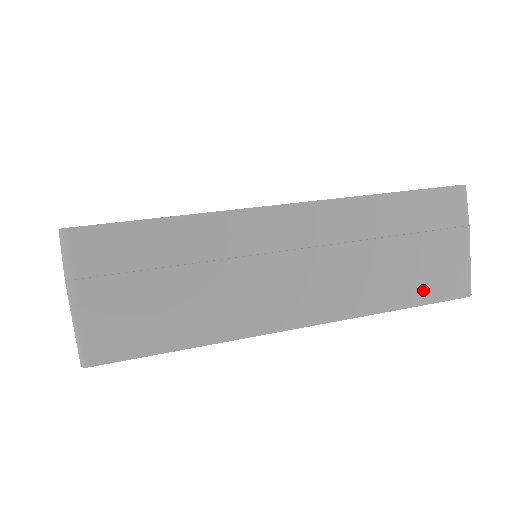
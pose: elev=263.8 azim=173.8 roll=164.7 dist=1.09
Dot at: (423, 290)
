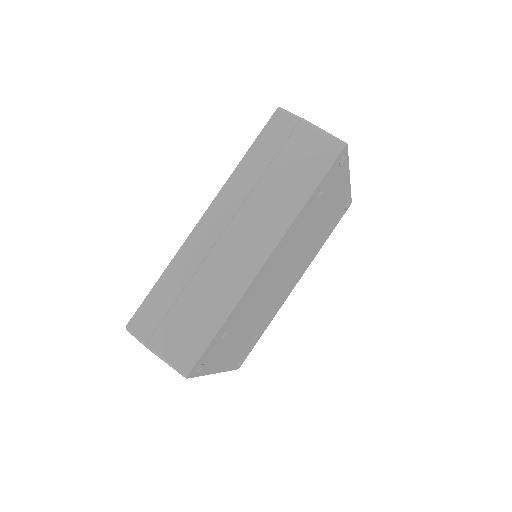
Dot at: (313, 173)
